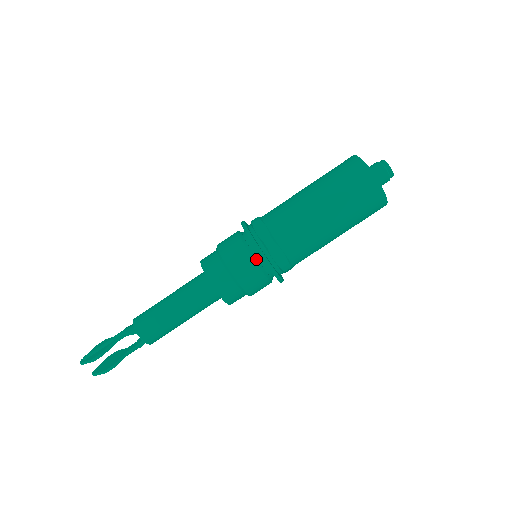
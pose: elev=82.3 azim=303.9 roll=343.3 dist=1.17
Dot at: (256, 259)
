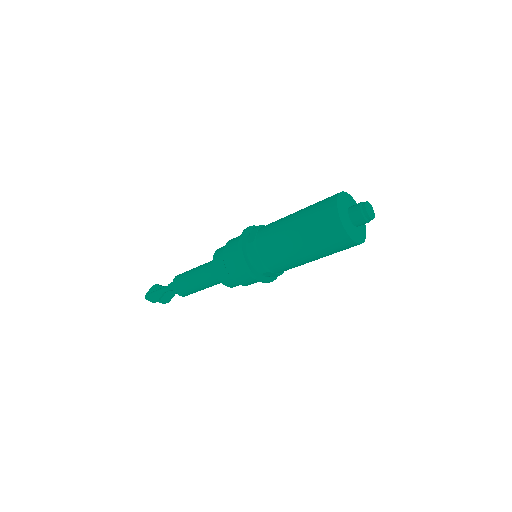
Dot at: occluded
